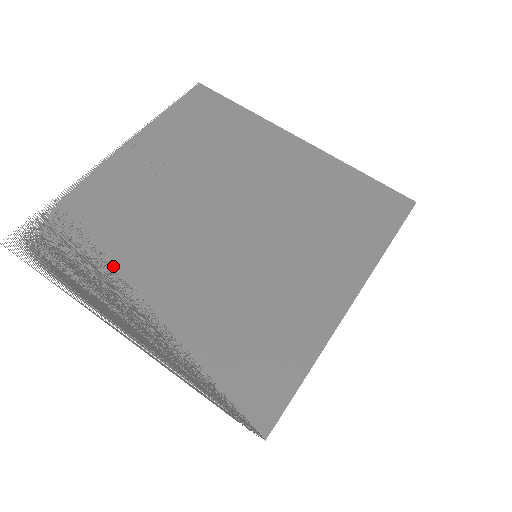
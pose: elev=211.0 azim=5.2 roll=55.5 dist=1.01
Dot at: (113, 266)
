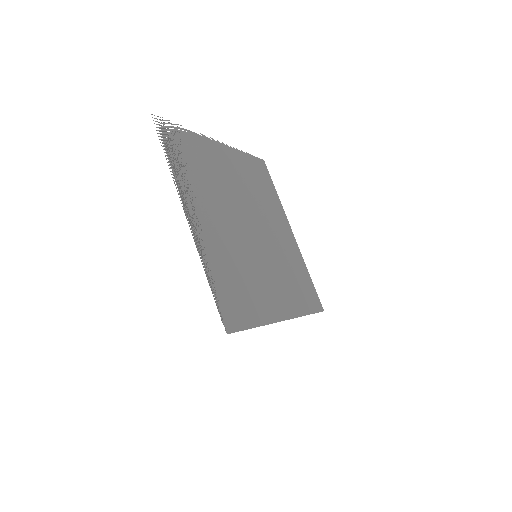
Dot at: (196, 186)
